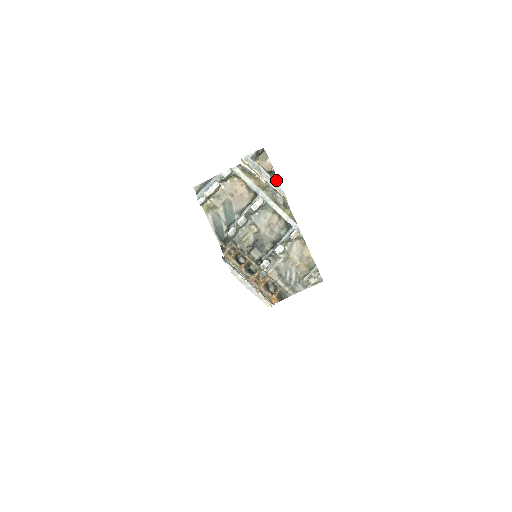
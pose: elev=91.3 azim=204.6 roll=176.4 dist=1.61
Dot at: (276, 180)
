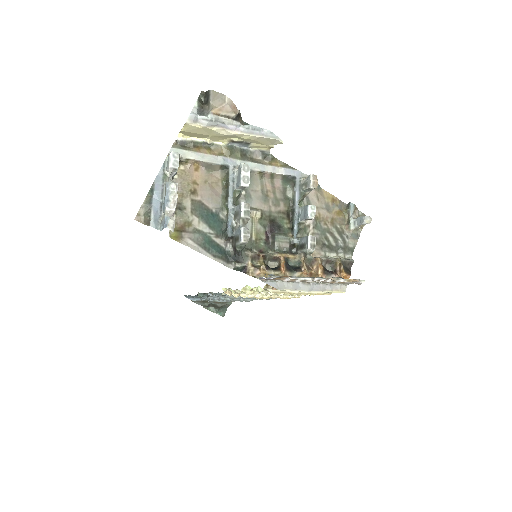
Dot at: occluded
